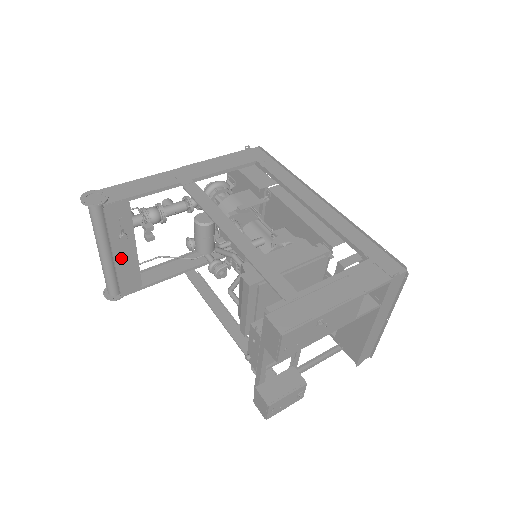
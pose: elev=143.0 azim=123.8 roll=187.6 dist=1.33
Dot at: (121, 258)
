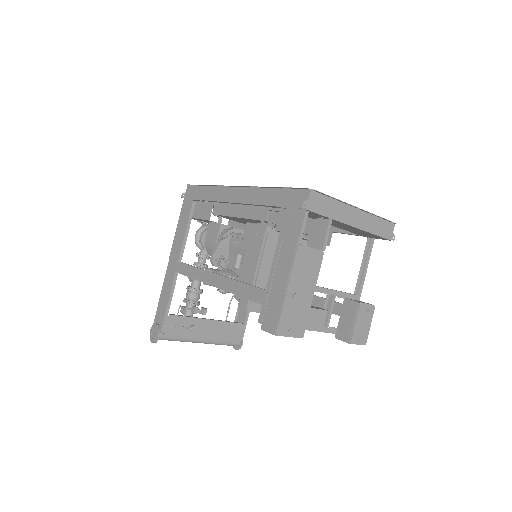
Dot at: (210, 333)
